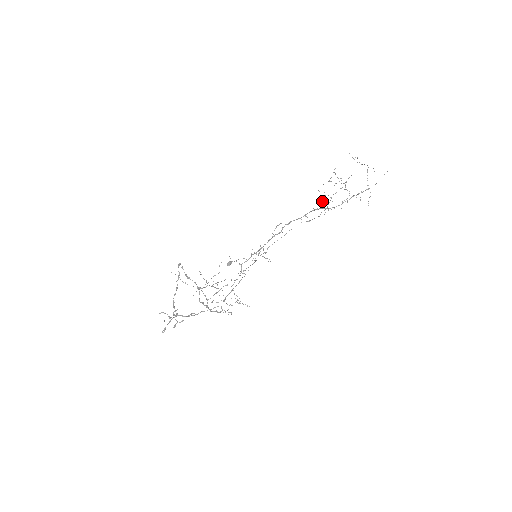
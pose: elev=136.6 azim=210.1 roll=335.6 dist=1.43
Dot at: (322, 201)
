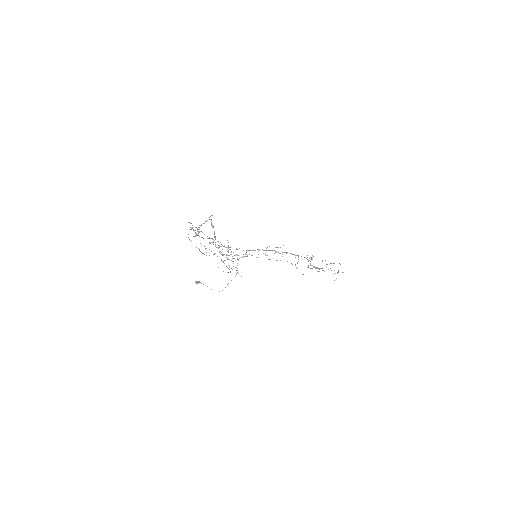
Dot at: (312, 257)
